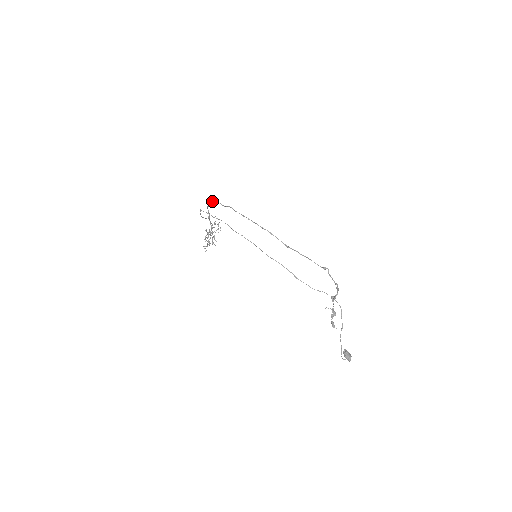
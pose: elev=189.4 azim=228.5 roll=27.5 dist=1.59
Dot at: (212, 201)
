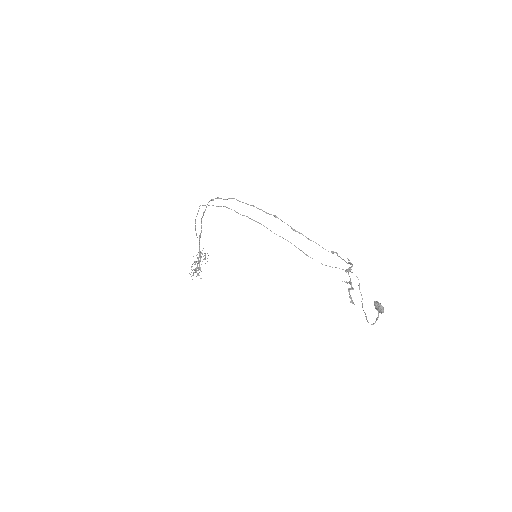
Dot at: (212, 200)
